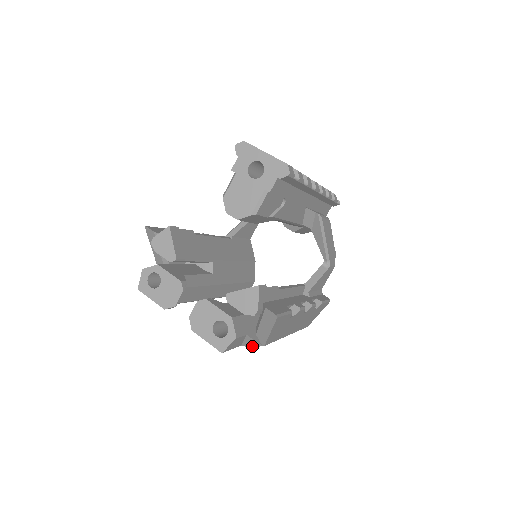
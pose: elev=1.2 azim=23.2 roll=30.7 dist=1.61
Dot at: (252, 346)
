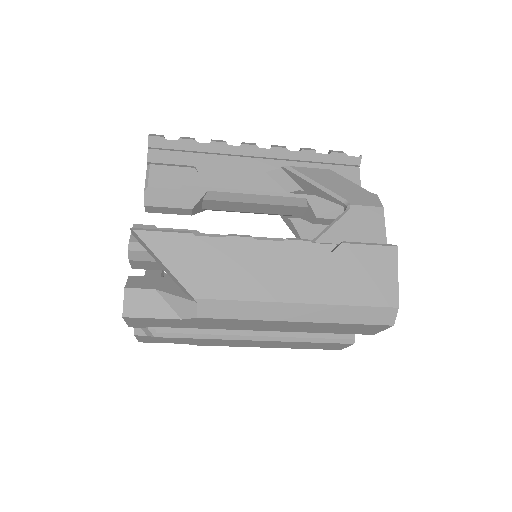
Dot at: (192, 312)
